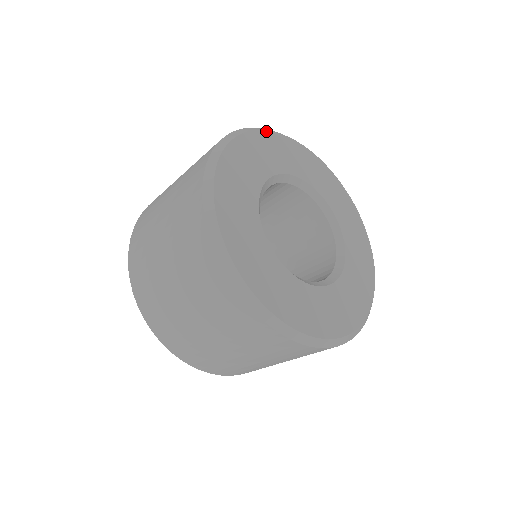
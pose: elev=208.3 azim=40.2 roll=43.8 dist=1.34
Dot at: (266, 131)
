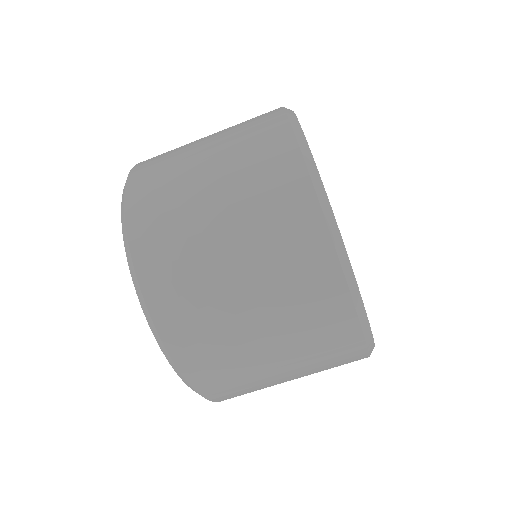
Dot at: occluded
